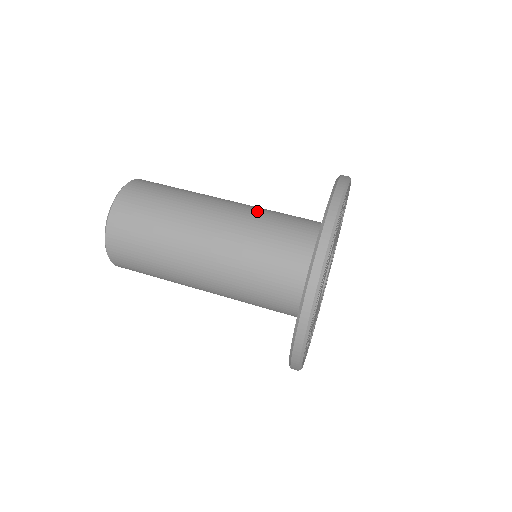
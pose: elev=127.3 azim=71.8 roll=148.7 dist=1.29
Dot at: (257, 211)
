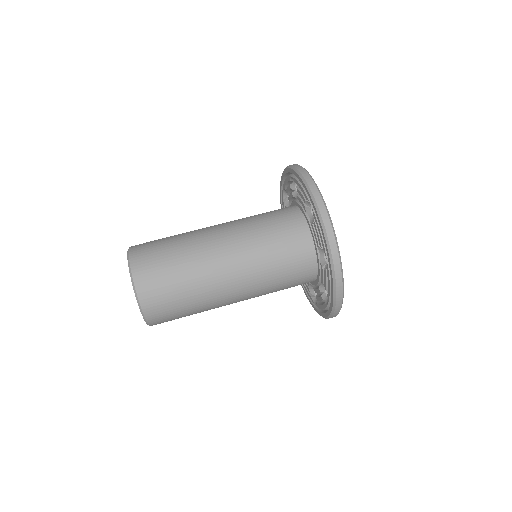
Dot at: (252, 241)
